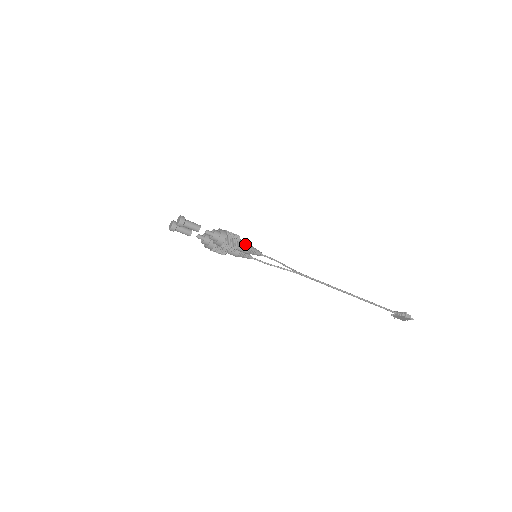
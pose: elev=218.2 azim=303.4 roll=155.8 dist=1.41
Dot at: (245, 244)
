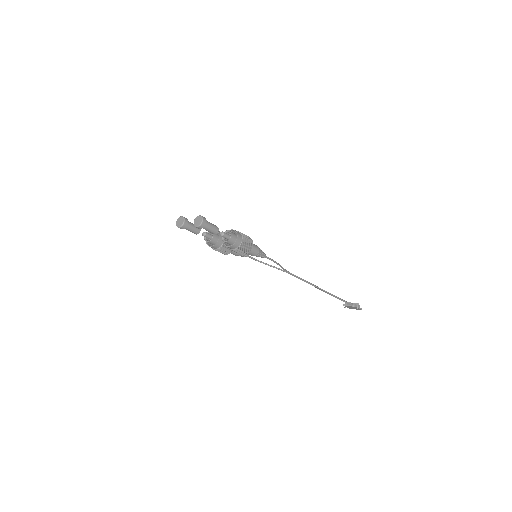
Dot at: (255, 247)
